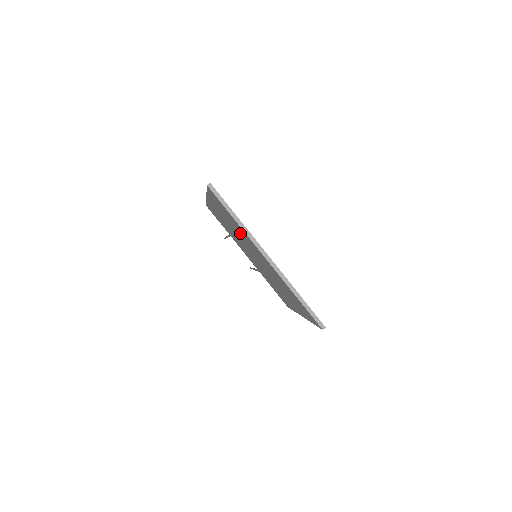
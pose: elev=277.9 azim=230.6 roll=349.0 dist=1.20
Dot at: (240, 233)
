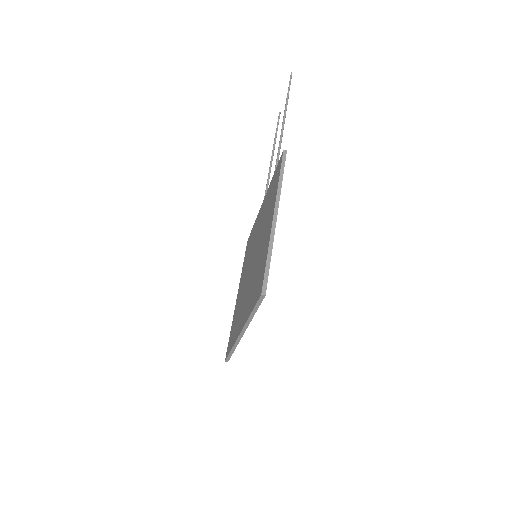
Dot at: (253, 283)
